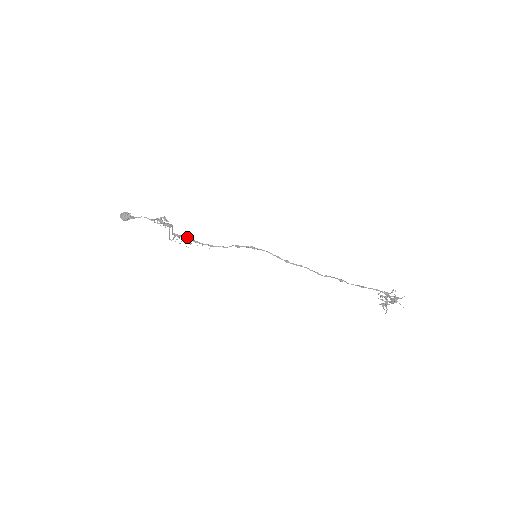
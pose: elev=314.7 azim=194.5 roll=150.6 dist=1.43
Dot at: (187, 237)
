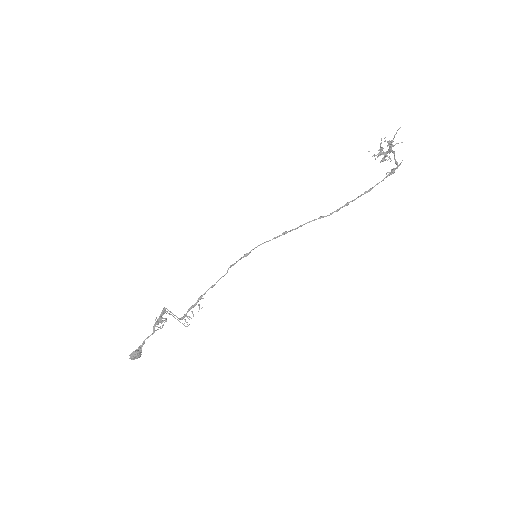
Dot at: (191, 306)
